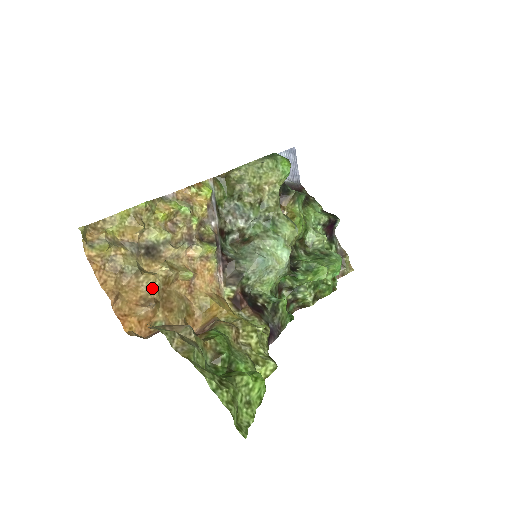
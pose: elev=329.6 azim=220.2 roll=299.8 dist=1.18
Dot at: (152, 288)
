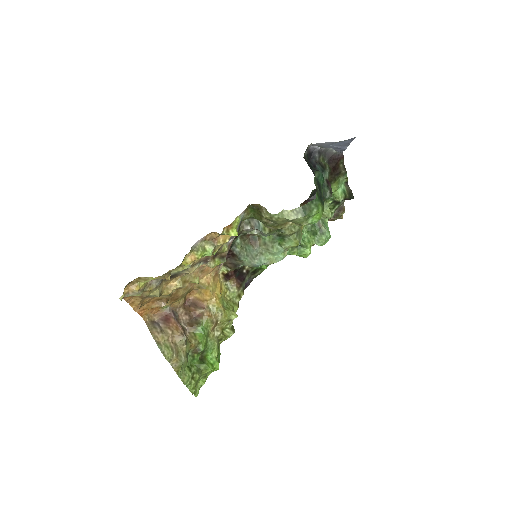
Dot at: (166, 296)
